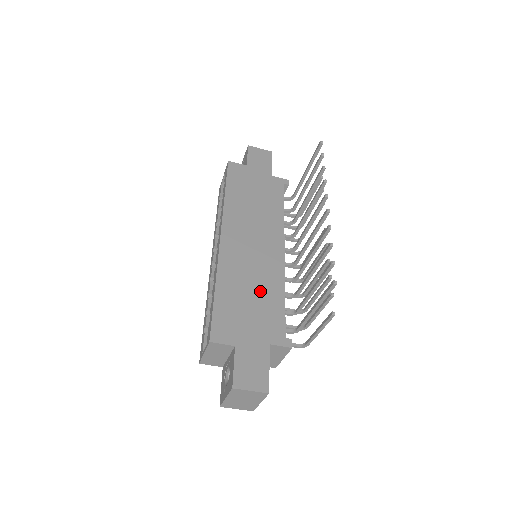
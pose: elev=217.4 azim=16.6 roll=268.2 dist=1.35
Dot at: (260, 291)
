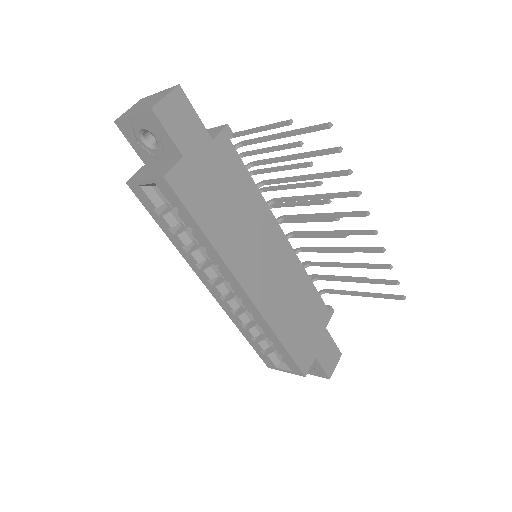
Dot at: (299, 300)
